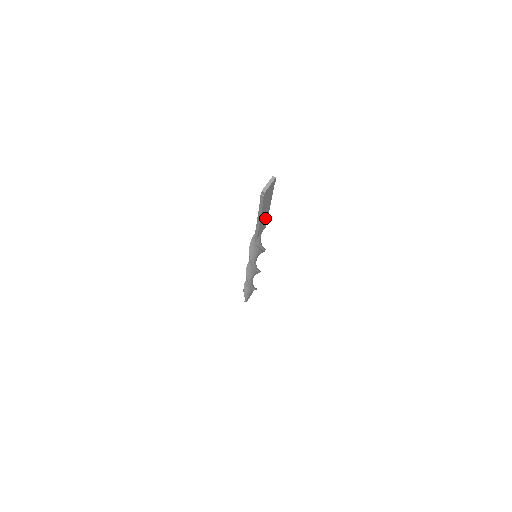
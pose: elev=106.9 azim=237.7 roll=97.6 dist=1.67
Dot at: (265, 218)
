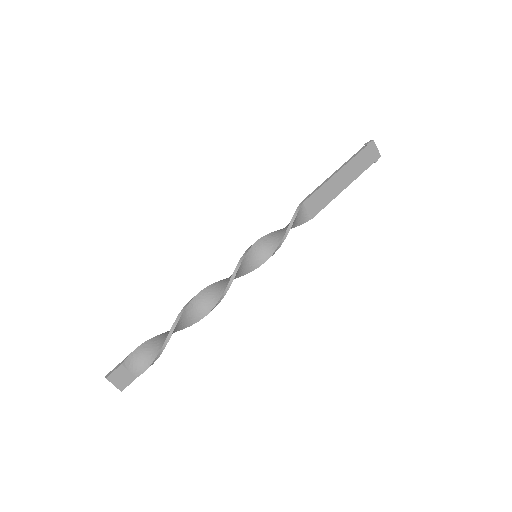
Dot at: (330, 194)
